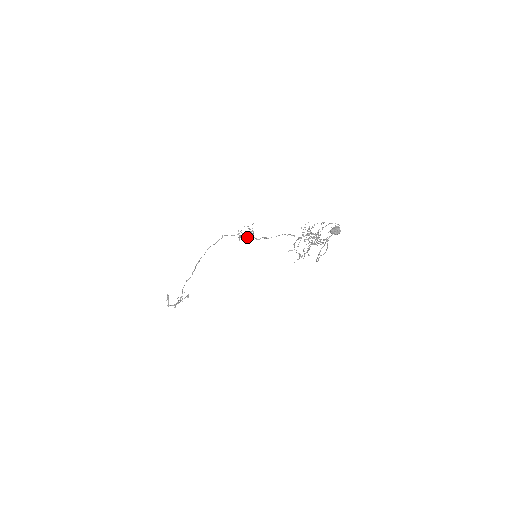
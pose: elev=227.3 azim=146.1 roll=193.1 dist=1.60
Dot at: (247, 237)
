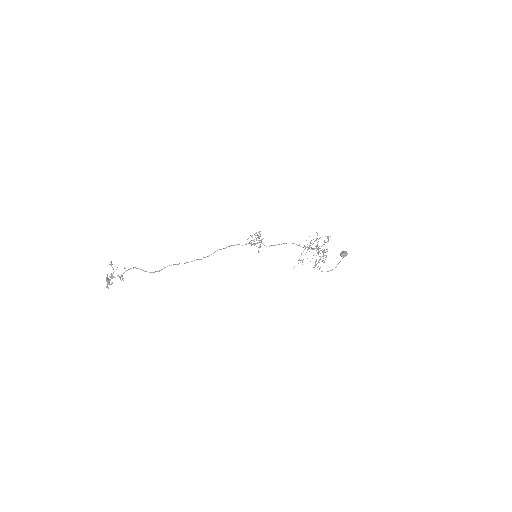
Dot at: (260, 246)
